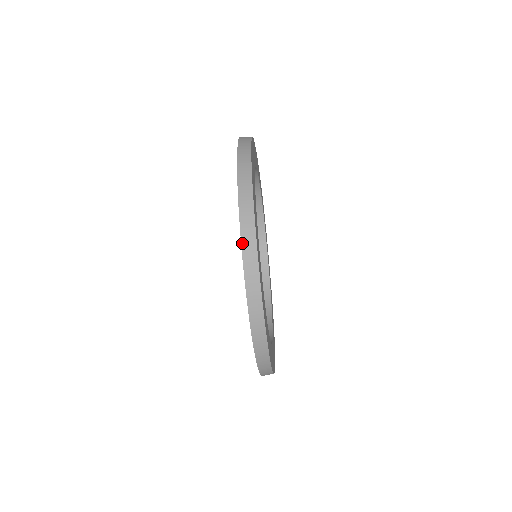
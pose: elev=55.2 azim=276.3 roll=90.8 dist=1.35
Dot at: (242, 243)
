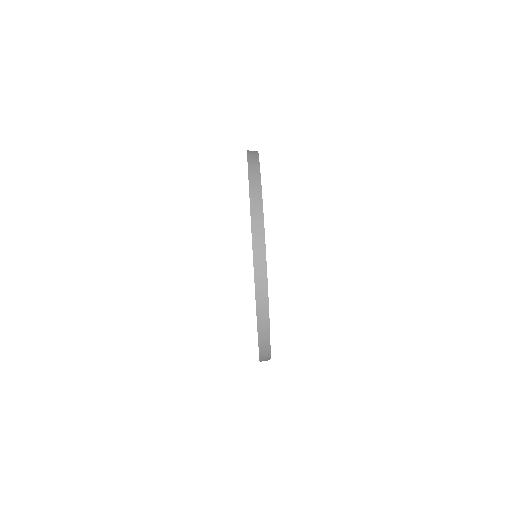
Dot at: occluded
